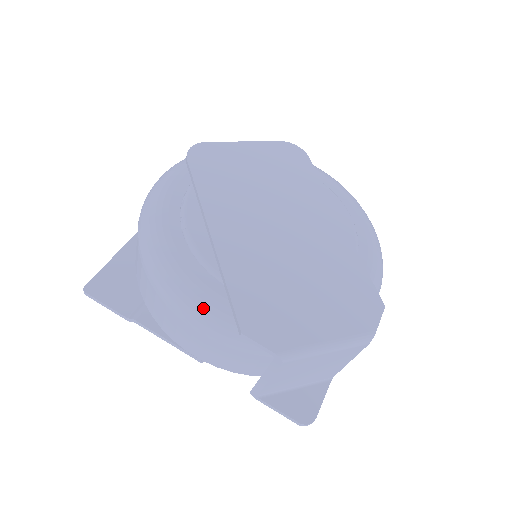
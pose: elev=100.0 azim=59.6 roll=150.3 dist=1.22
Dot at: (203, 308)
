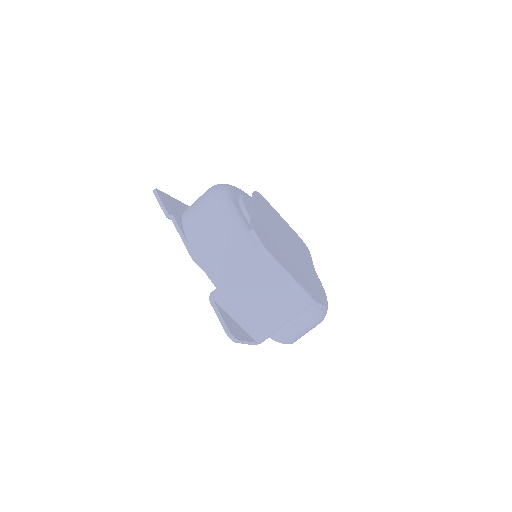
Dot at: (233, 216)
